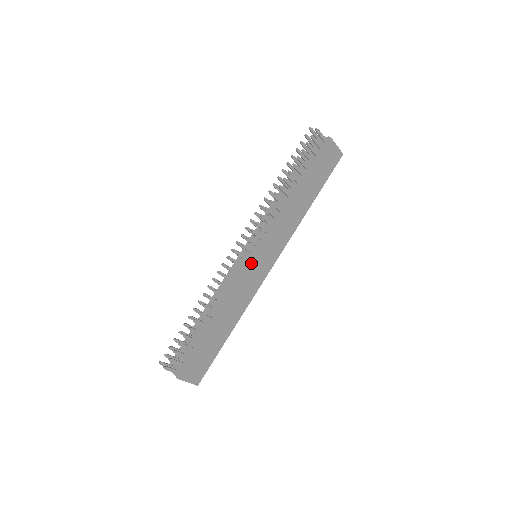
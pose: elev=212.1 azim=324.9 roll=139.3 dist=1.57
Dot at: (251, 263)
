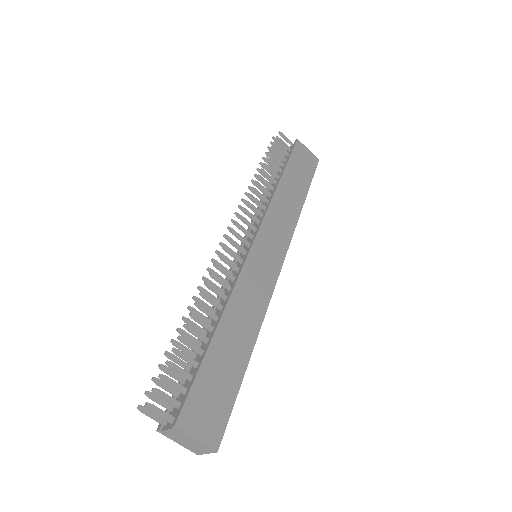
Dot at: (250, 252)
